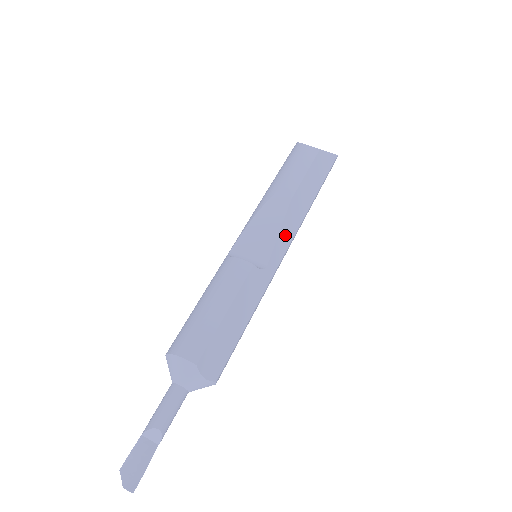
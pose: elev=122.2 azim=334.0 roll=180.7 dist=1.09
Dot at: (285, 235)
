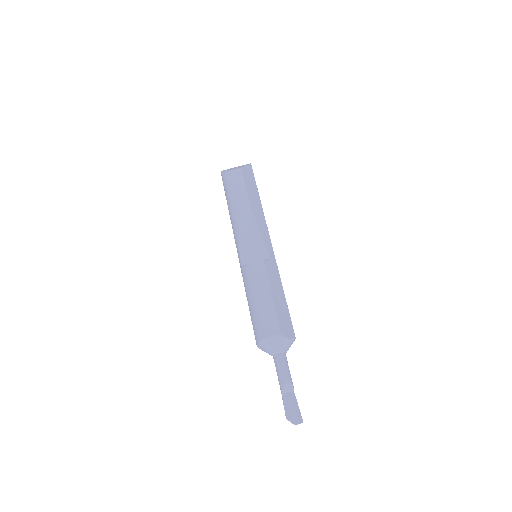
Dot at: (264, 232)
